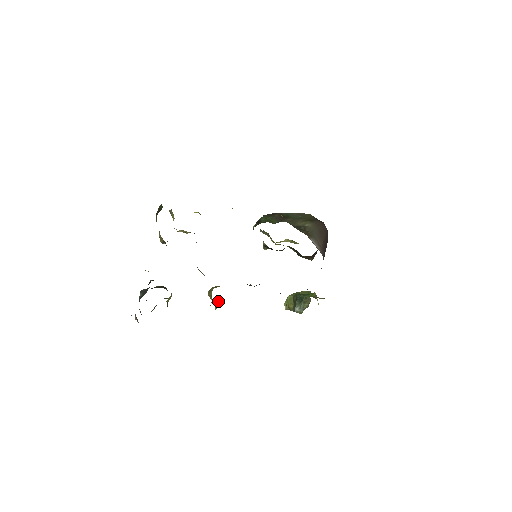
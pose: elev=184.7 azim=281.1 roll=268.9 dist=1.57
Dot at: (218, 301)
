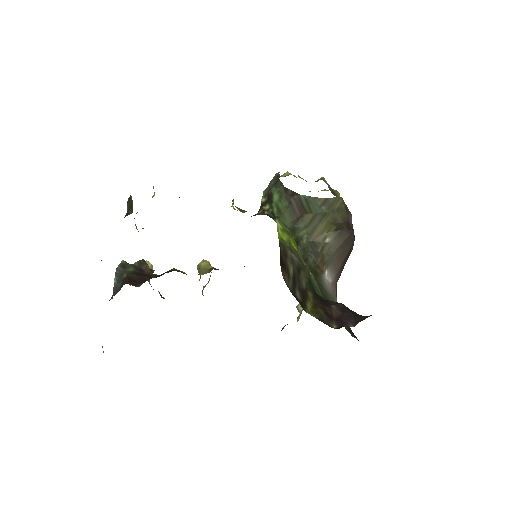
Dot at: occluded
